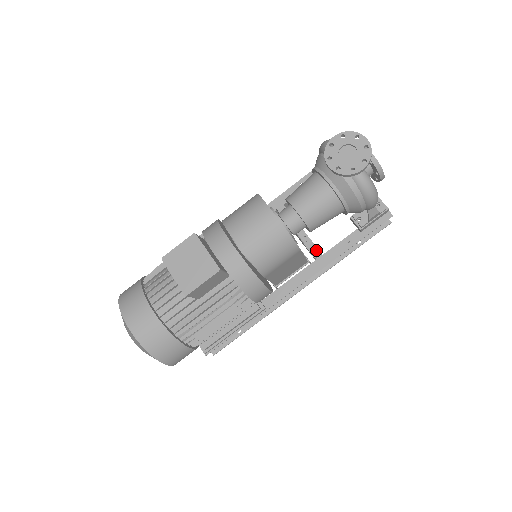
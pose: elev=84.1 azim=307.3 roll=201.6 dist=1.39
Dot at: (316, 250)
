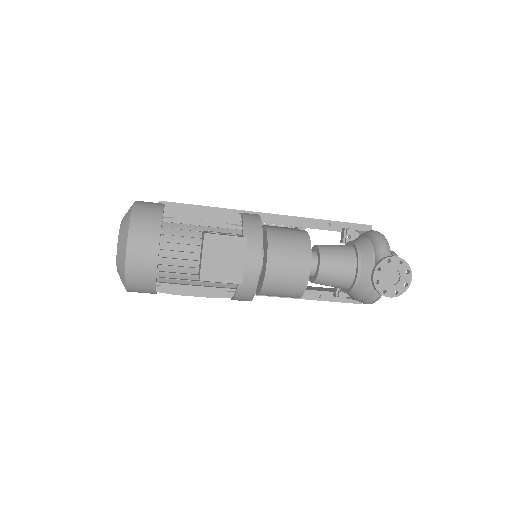
Dot at: occluded
